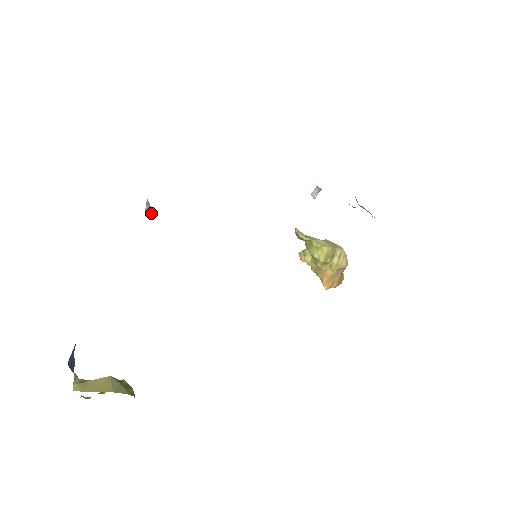
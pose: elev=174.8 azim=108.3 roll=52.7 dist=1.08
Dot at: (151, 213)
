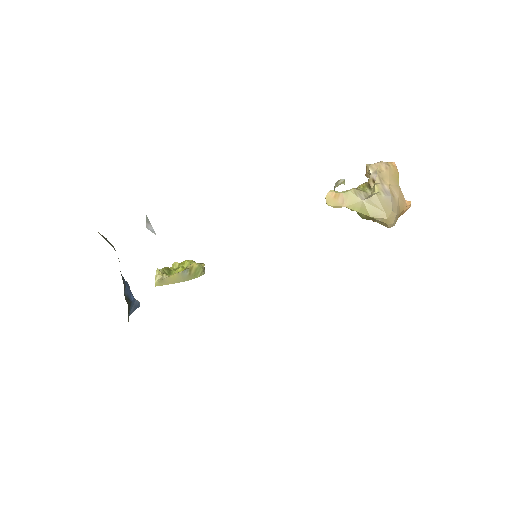
Dot at: (152, 230)
